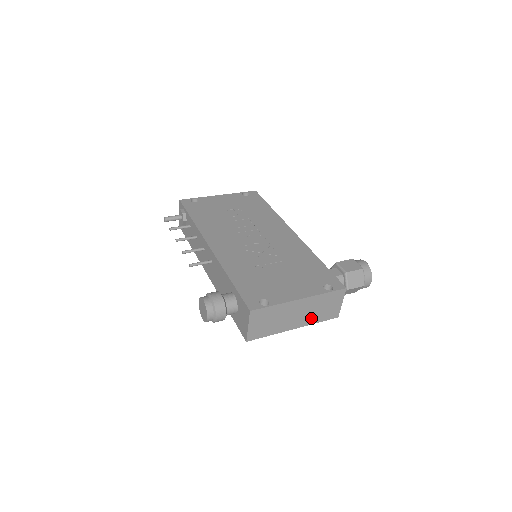
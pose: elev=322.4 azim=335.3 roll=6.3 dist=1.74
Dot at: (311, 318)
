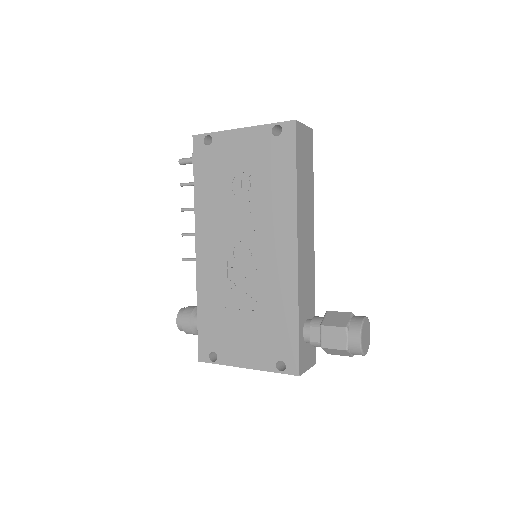
Dot at: occluded
